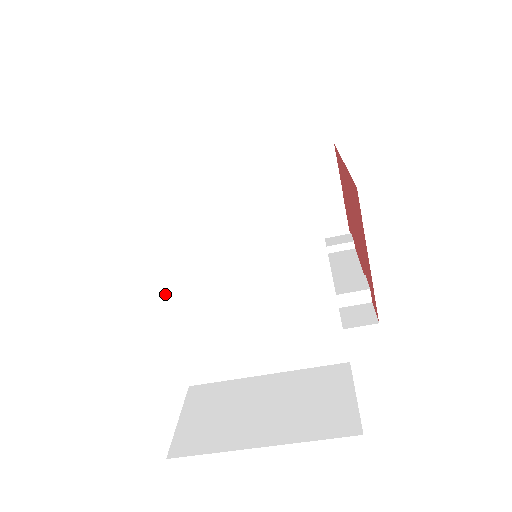
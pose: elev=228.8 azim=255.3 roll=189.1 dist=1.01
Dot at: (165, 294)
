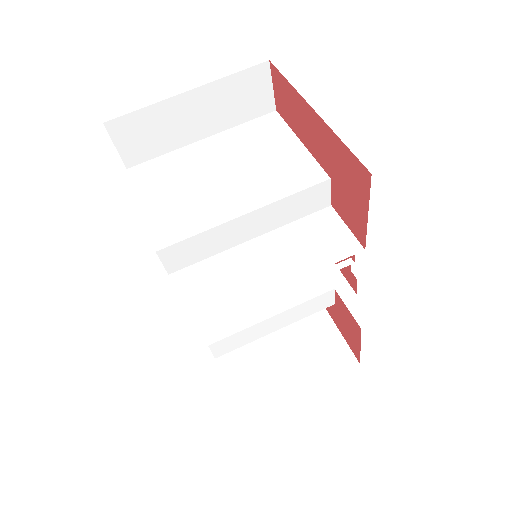
Dot at: (165, 194)
